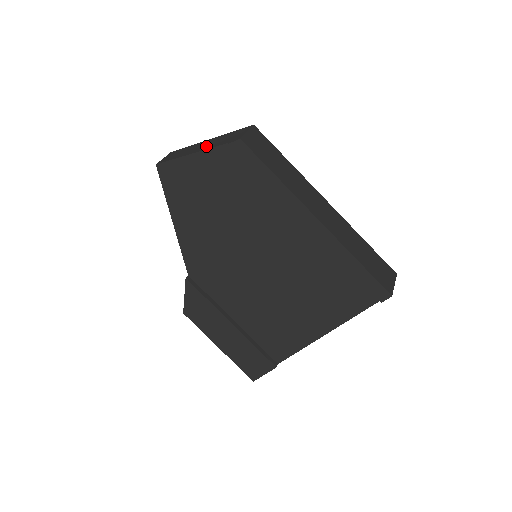
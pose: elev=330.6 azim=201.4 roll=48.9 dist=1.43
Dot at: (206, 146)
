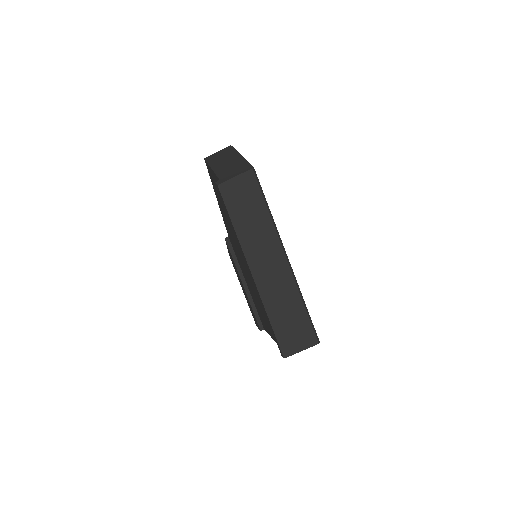
Dot at: (223, 167)
